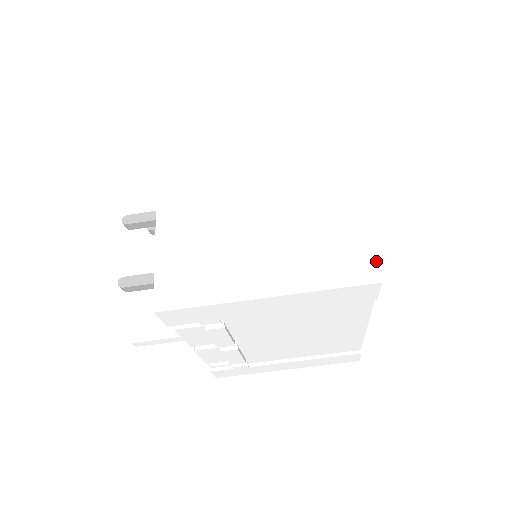
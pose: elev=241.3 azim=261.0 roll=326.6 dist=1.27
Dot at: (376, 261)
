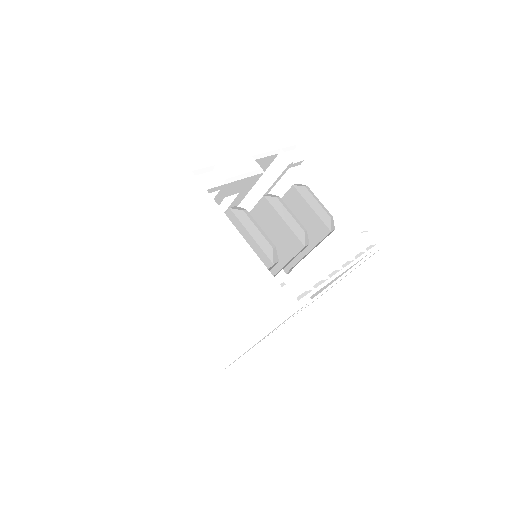
Dot at: (284, 300)
